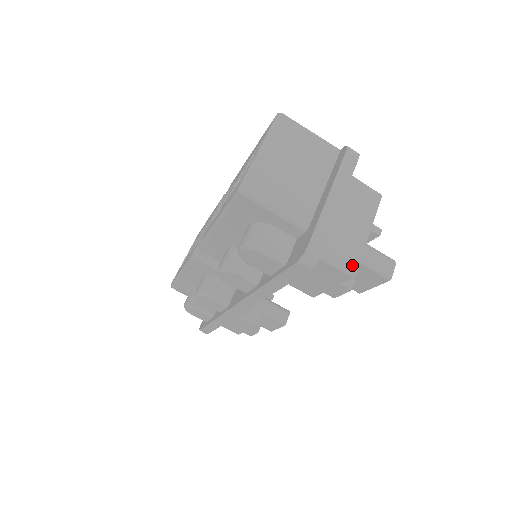
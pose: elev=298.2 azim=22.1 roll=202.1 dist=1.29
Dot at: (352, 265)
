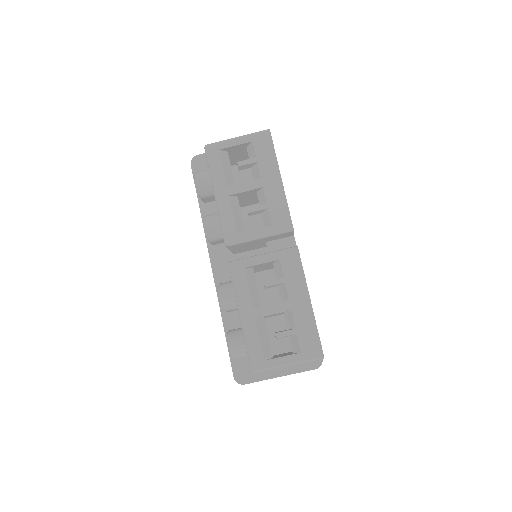
Dot at: occluded
